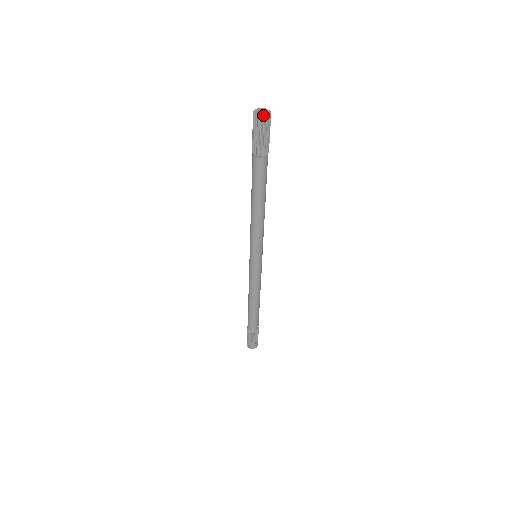
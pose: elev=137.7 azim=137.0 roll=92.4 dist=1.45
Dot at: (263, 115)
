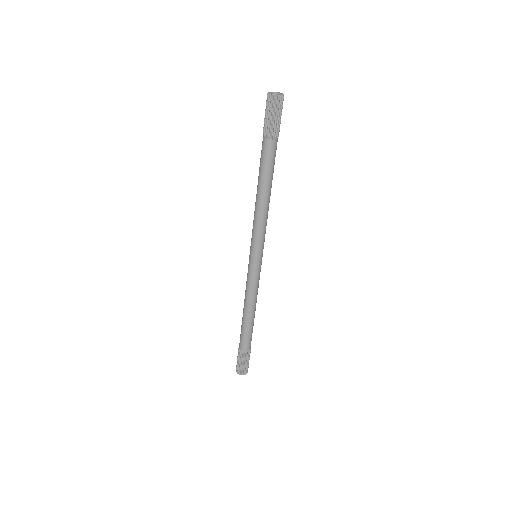
Dot at: (272, 93)
